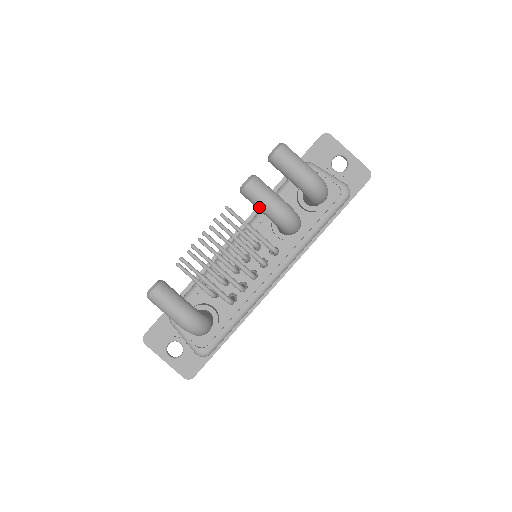
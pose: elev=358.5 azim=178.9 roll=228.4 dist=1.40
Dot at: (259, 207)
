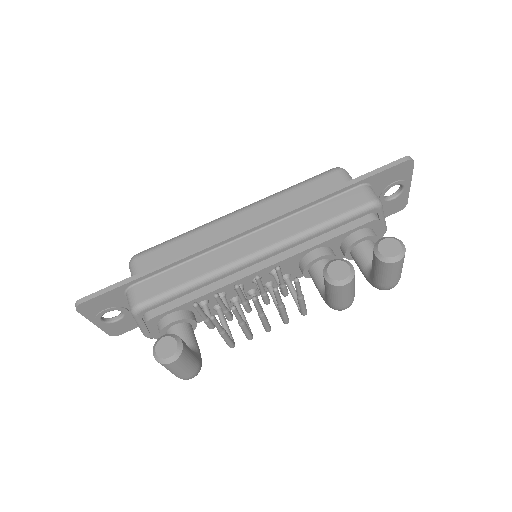
Dot at: (331, 297)
